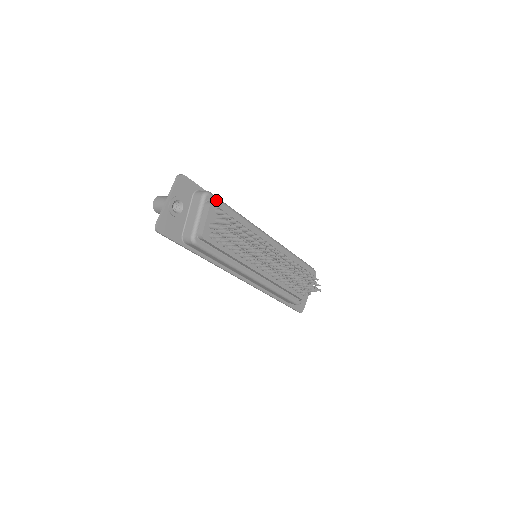
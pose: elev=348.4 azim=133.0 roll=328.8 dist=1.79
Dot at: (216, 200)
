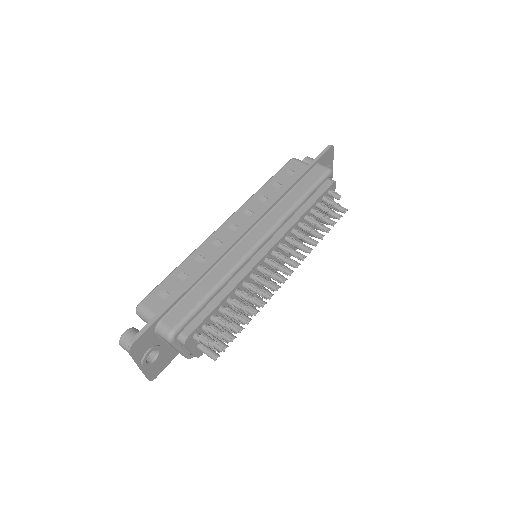
Dot at: (185, 326)
